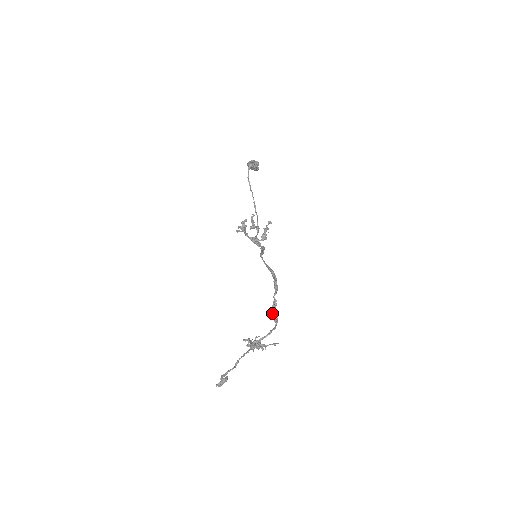
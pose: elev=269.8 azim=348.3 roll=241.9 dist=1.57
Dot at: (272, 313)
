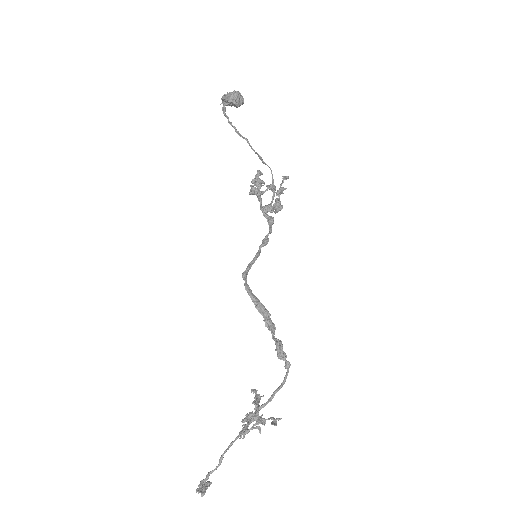
Dot at: (278, 358)
